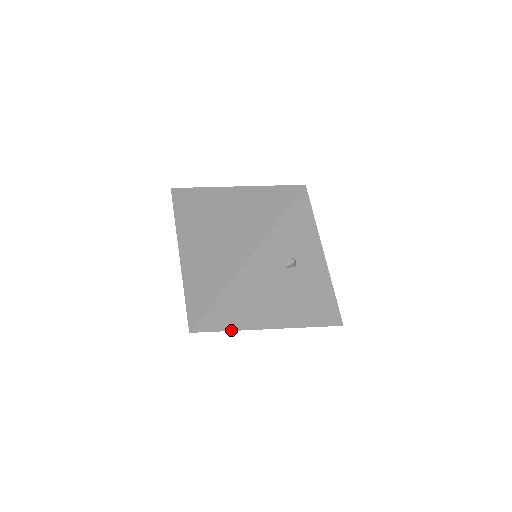
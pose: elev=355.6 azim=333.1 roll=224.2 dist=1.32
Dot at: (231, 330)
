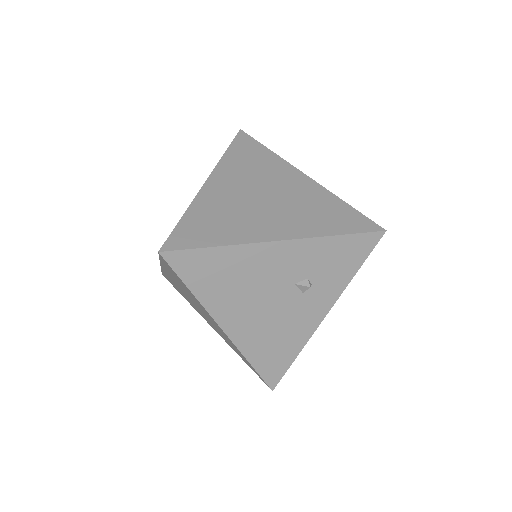
Dot at: (192, 292)
